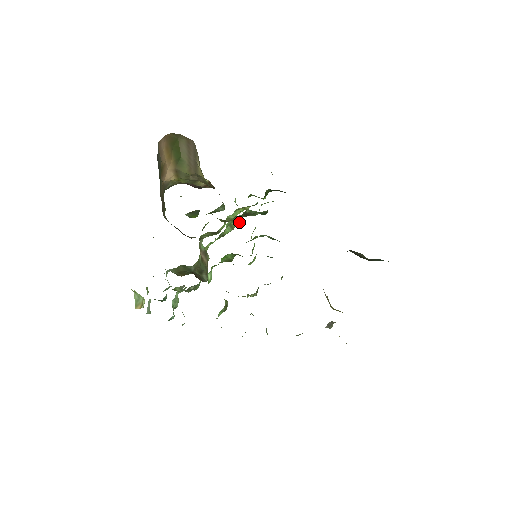
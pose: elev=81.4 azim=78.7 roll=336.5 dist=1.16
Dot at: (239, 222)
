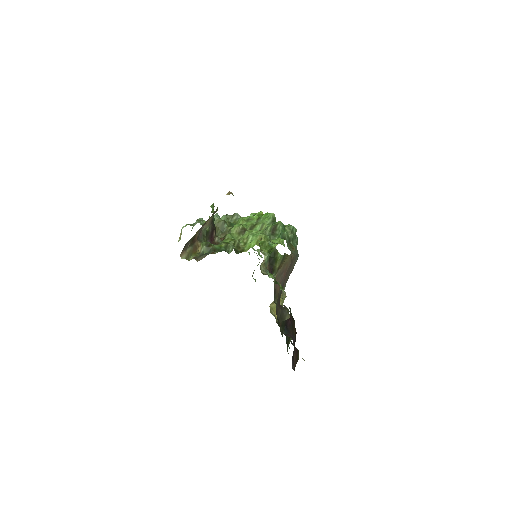
Dot at: (272, 224)
